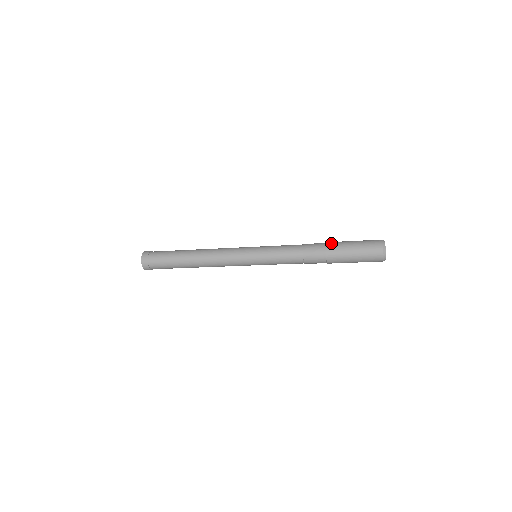
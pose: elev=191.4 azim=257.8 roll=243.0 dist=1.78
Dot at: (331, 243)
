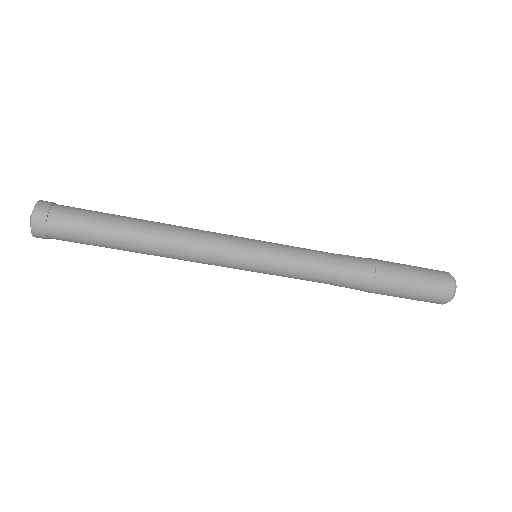
Dot at: occluded
